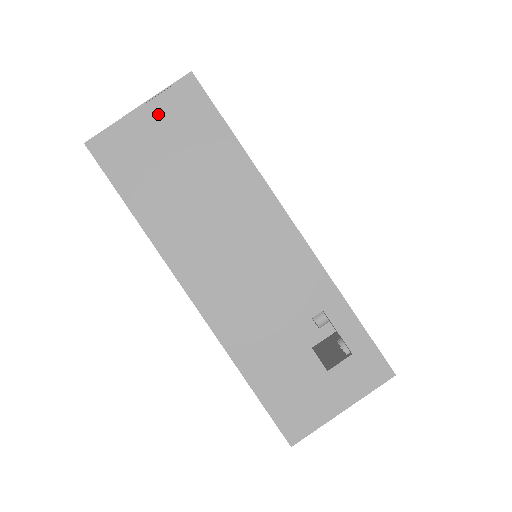
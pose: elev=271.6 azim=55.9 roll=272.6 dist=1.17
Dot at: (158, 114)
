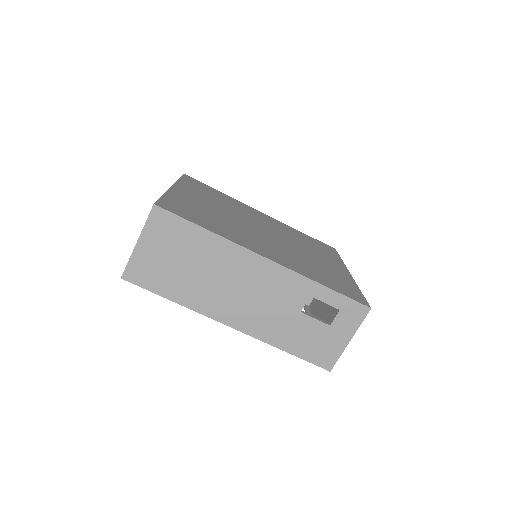
Dot at: (151, 240)
